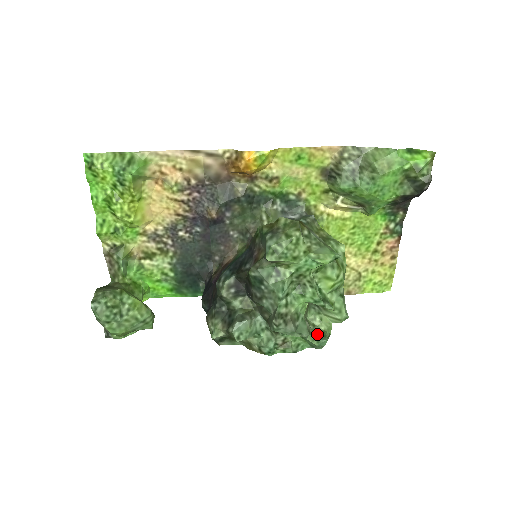
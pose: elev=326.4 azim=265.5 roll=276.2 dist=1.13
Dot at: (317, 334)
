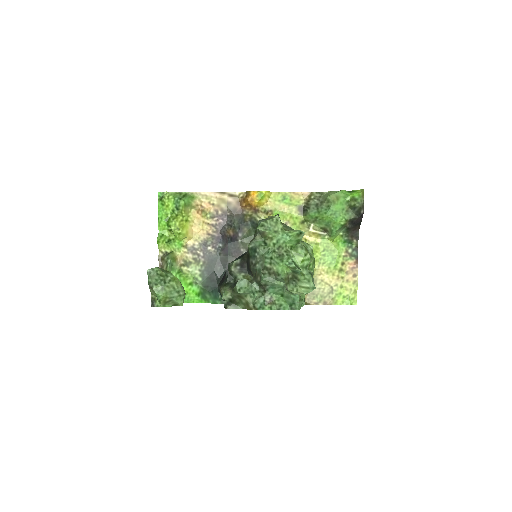
Dot at: occluded
